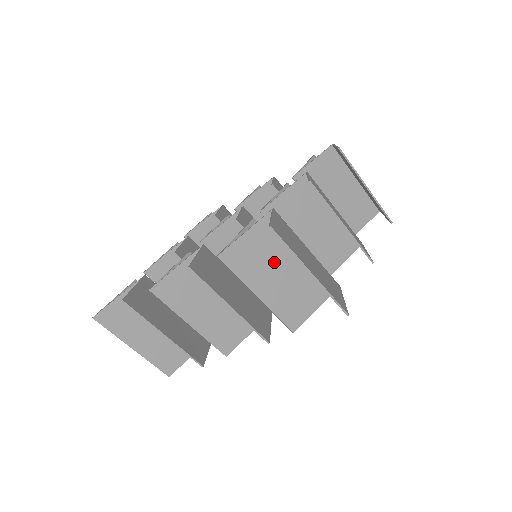
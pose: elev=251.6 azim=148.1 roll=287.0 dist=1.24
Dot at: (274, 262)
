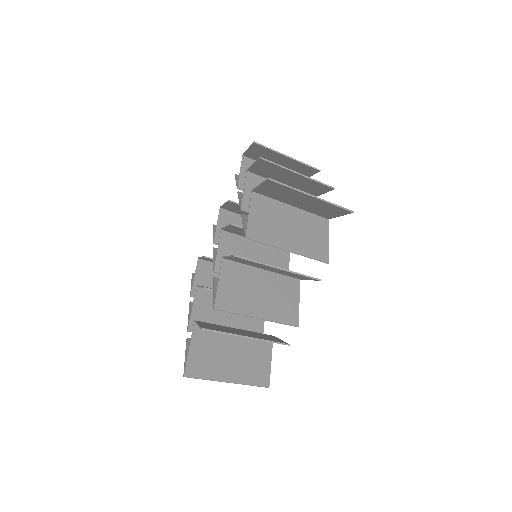
Dot at: (280, 223)
